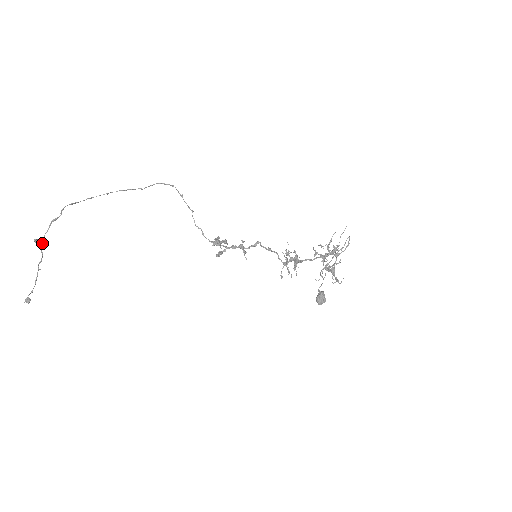
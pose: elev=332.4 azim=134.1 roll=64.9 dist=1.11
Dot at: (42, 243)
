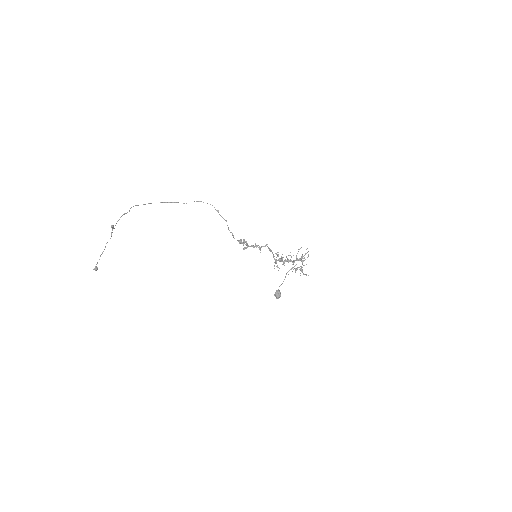
Dot at: occluded
